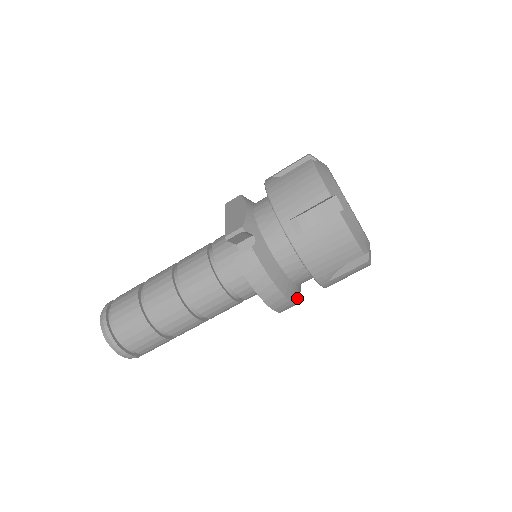
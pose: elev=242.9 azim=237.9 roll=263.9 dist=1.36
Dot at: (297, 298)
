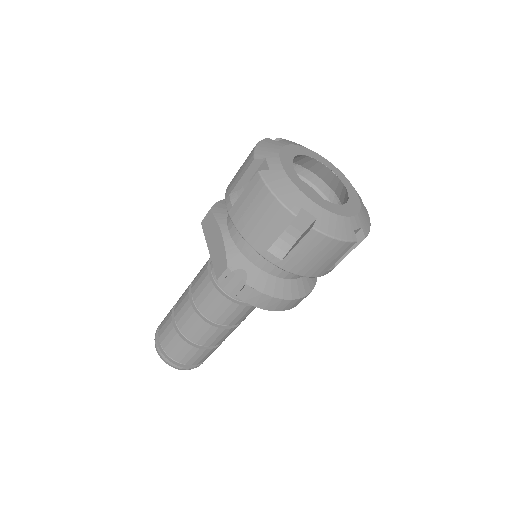
Dot at: (312, 281)
